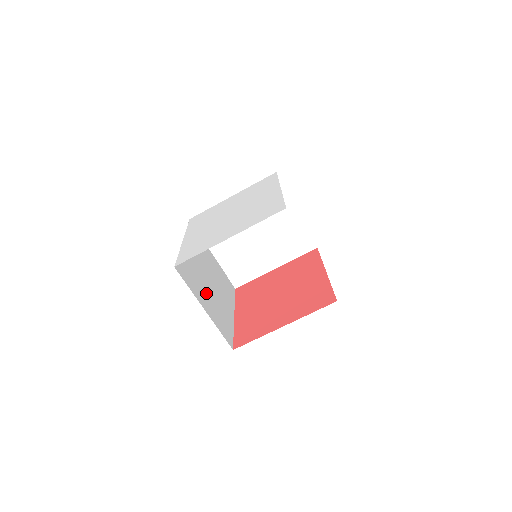
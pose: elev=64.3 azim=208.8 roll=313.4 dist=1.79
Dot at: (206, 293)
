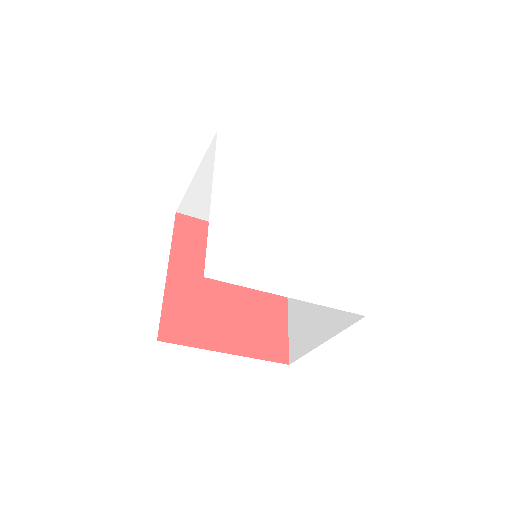
Dot at: occluded
